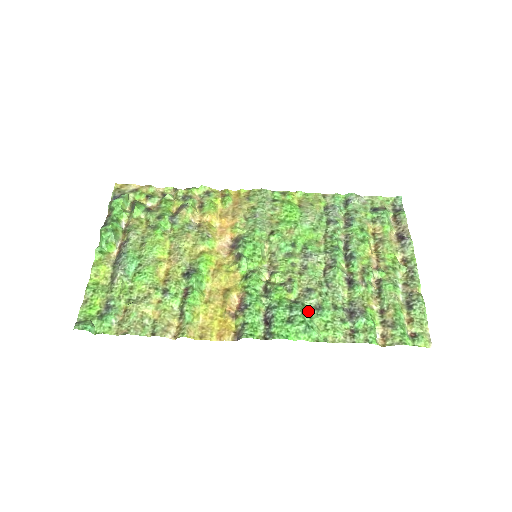
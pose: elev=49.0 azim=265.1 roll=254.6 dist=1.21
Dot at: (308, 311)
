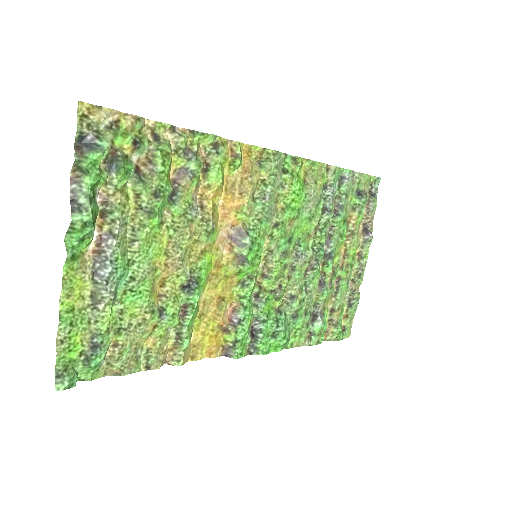
Dot at: (287, 321)
